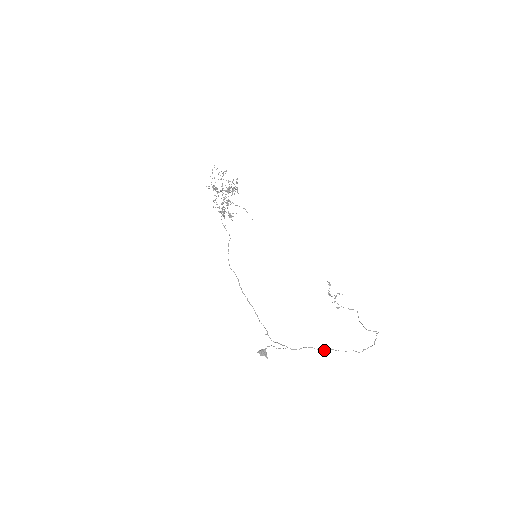
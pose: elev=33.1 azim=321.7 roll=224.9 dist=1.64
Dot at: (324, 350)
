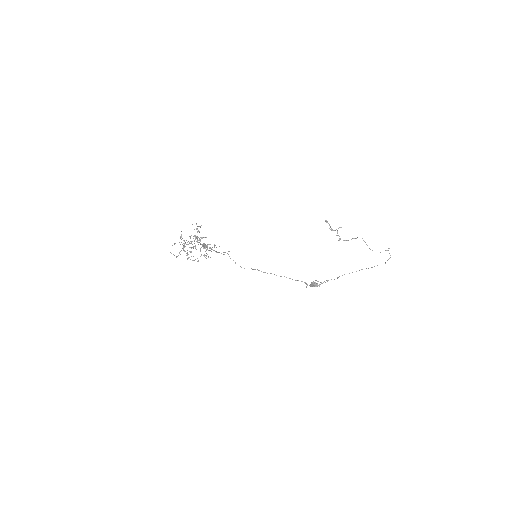
Dot at: occluded
